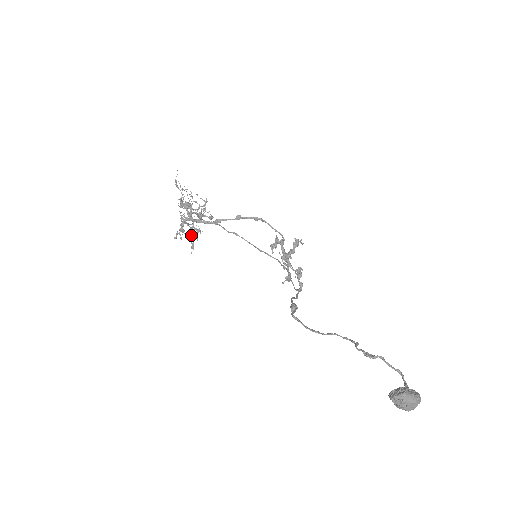
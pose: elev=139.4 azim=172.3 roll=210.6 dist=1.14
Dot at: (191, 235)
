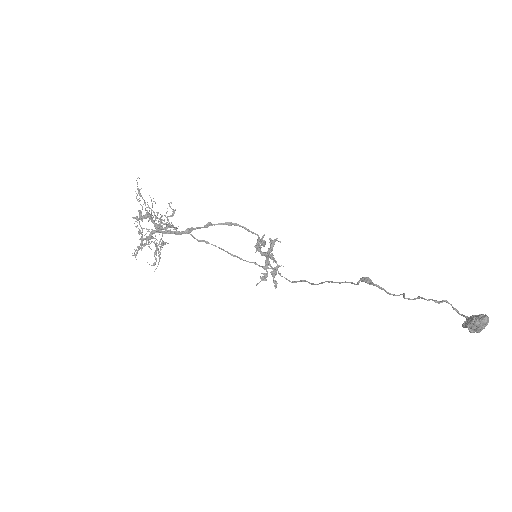
Dot at: (158, 249)
